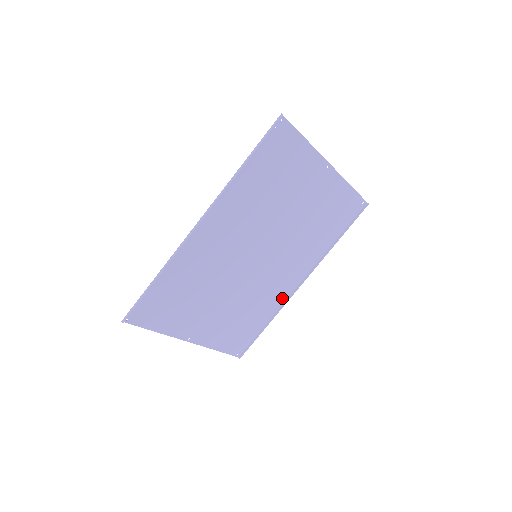
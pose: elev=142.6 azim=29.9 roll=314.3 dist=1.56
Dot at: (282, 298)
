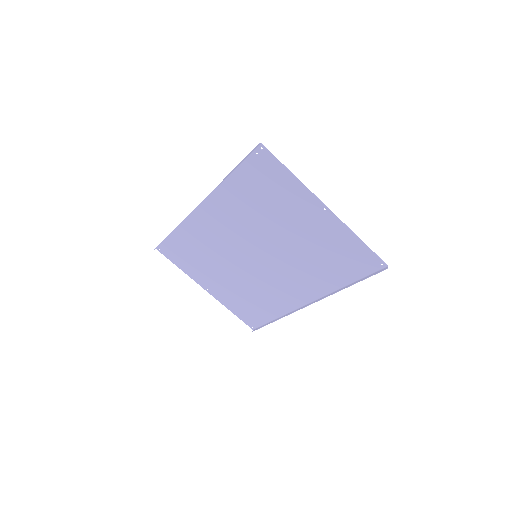
Dot at: (291, 306)
